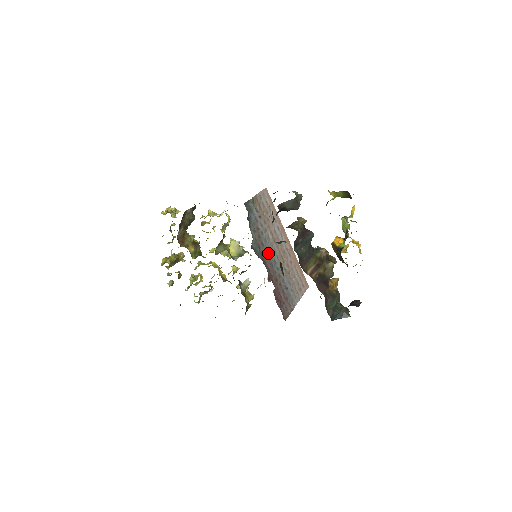
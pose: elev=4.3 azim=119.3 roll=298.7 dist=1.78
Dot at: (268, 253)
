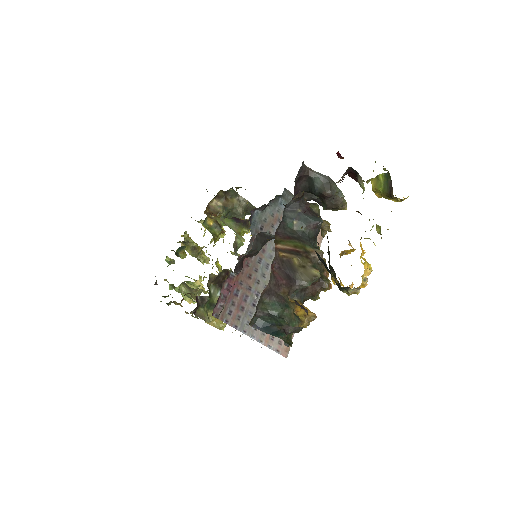
Dot at: (267, 248)
